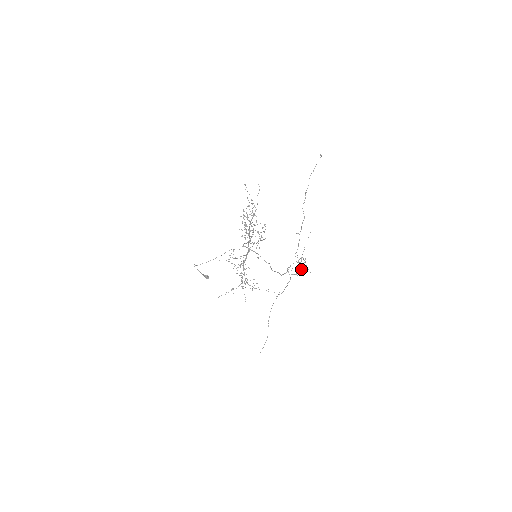
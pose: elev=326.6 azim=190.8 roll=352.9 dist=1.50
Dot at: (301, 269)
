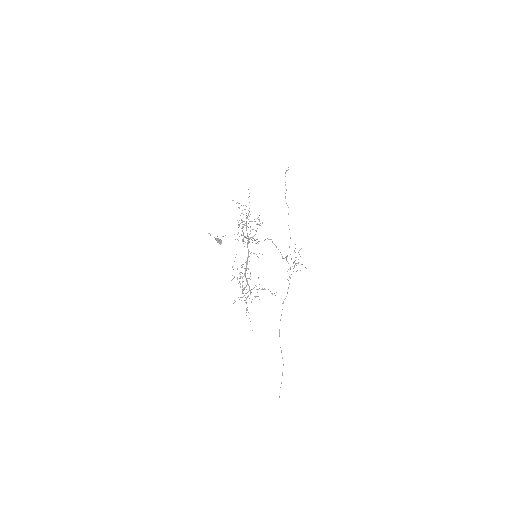
Dot at: (297, 270)
